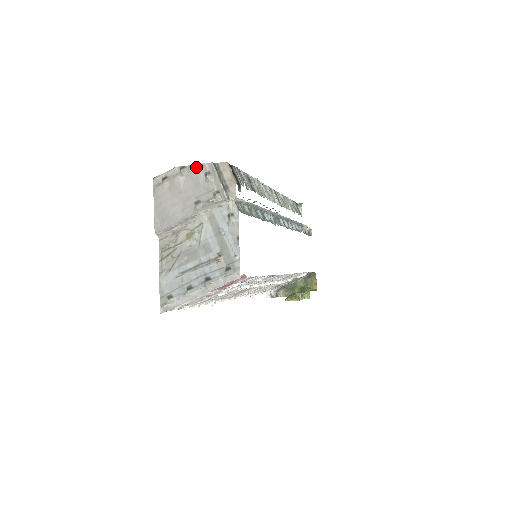
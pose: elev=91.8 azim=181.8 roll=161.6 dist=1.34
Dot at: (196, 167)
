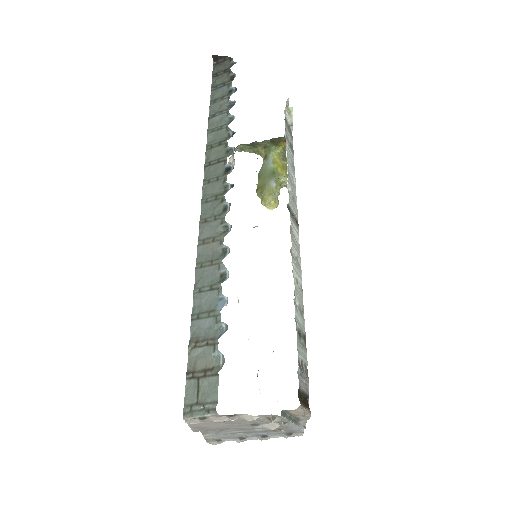
Dot at: (254, 417)
